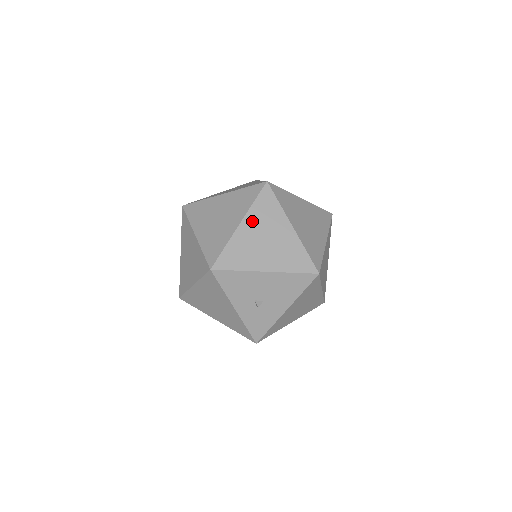
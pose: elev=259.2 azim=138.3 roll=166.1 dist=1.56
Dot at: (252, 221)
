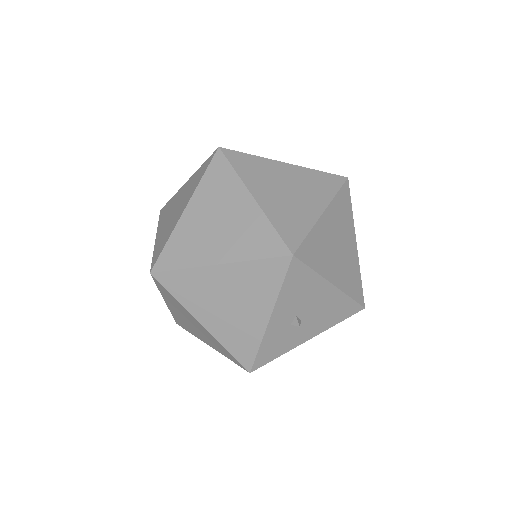
Dot at: (333, 215)
